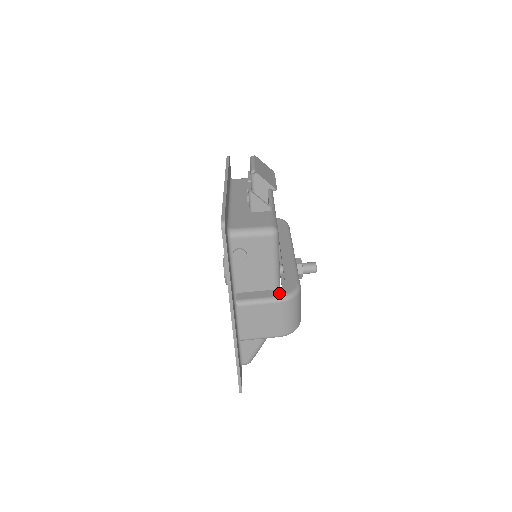
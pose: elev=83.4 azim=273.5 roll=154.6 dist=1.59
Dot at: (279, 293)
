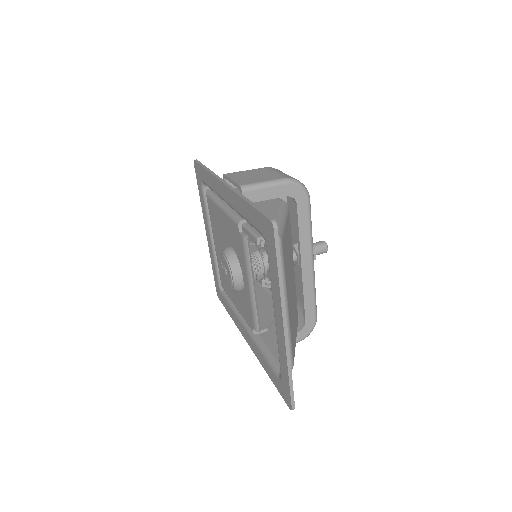
Dot at: occluded
